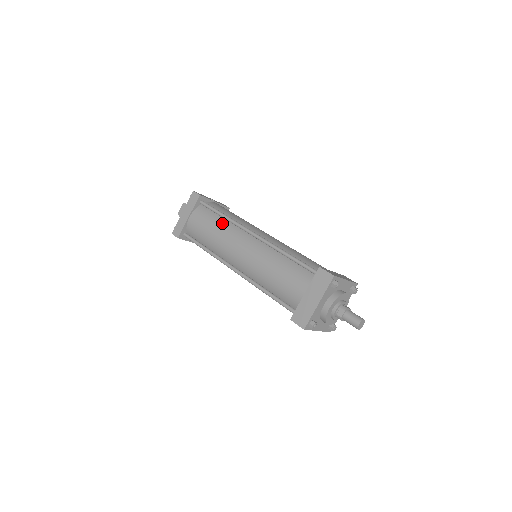
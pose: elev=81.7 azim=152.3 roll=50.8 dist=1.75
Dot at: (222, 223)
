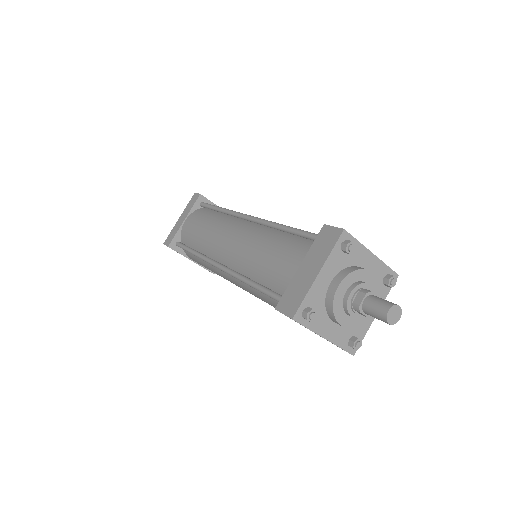
Dot at: (217, 217)
